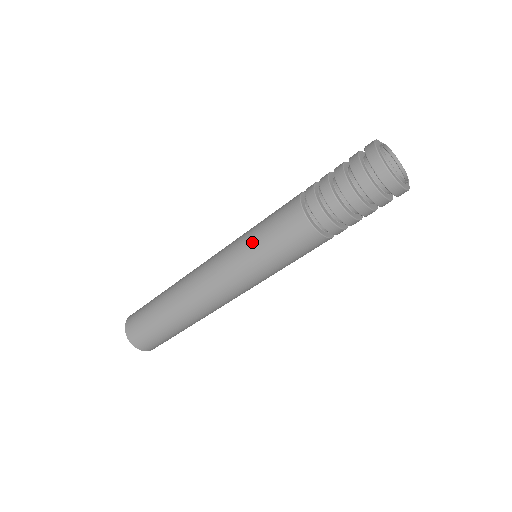
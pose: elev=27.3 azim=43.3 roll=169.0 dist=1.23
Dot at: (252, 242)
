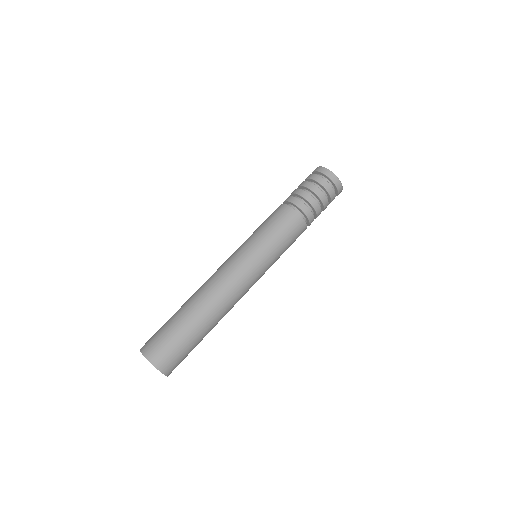
Dot at: (265, 241)
